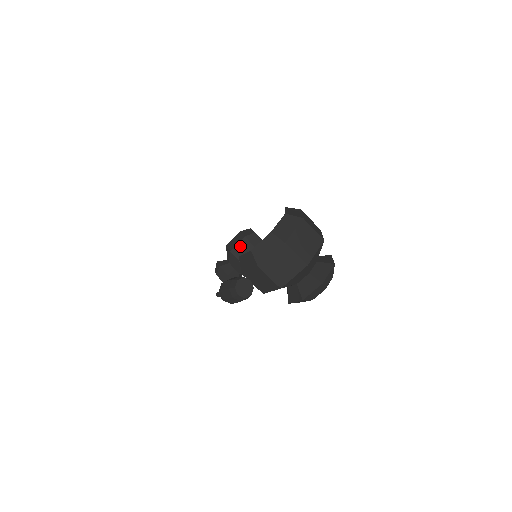
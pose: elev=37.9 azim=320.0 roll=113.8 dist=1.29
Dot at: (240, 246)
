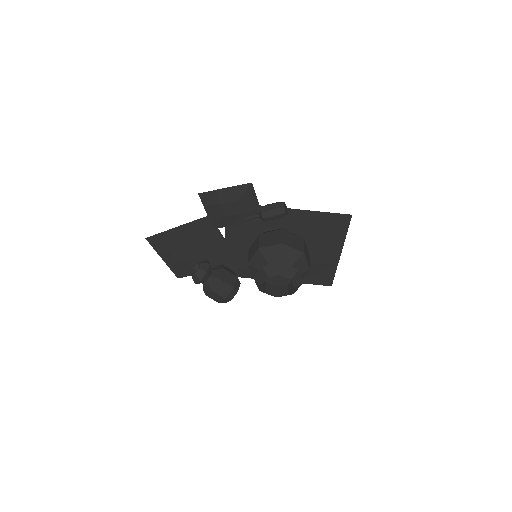
Dot at: (229, 269)
